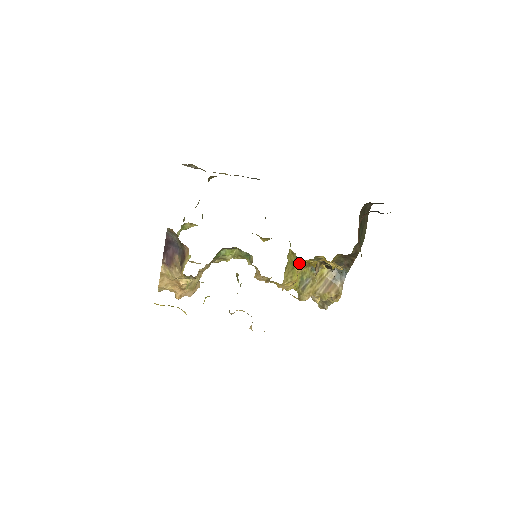
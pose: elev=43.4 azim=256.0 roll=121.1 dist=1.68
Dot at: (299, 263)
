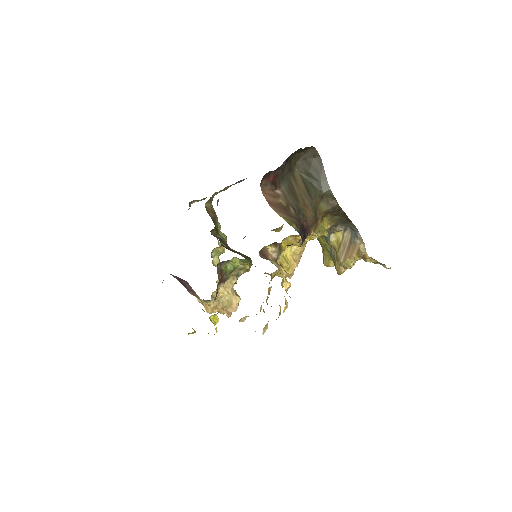
Dot at: occluded
